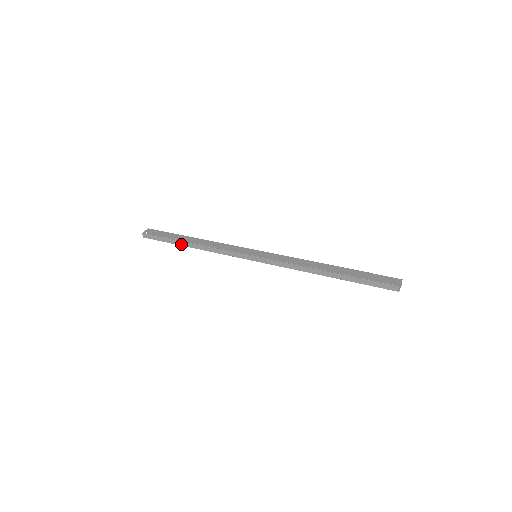
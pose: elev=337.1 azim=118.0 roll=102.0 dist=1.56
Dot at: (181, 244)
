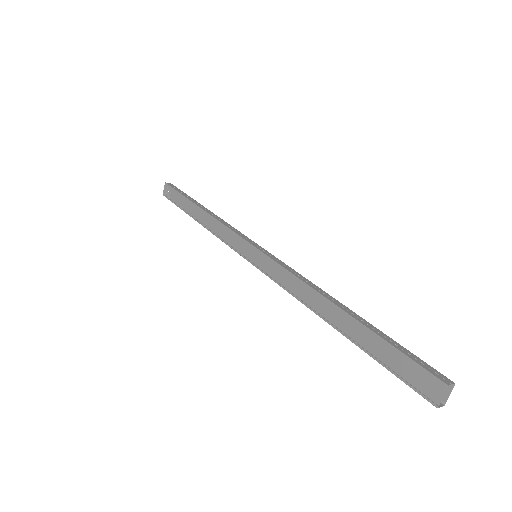
Dot at: occluded
